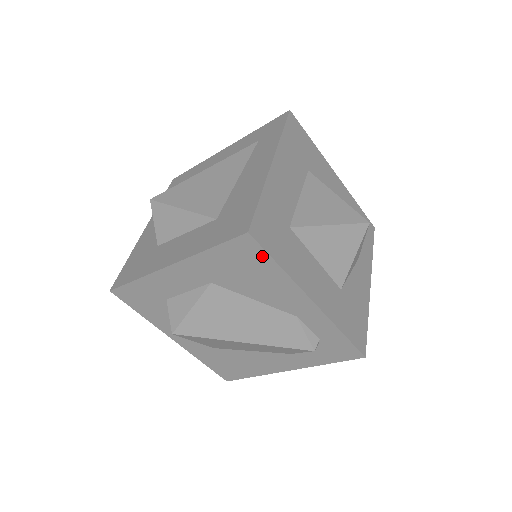
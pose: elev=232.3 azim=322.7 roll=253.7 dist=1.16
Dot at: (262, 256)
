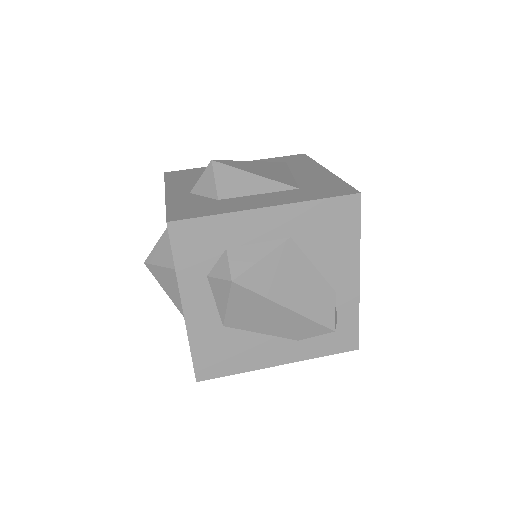
Dot at: (354, 219)
